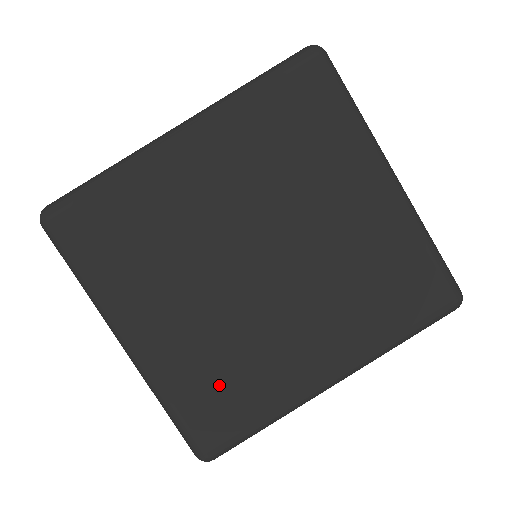
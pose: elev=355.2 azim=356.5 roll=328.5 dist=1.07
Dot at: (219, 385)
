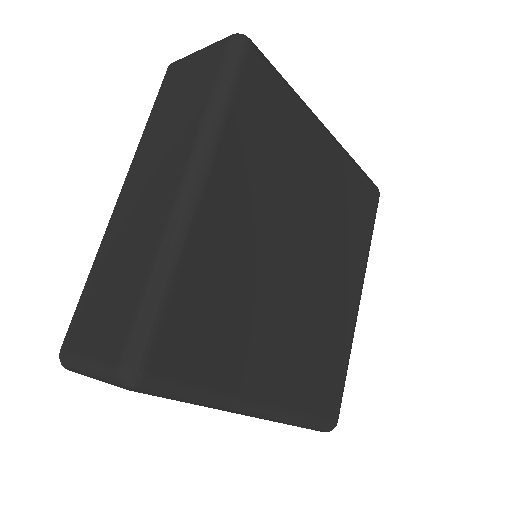
Dot at: (321, 370)
